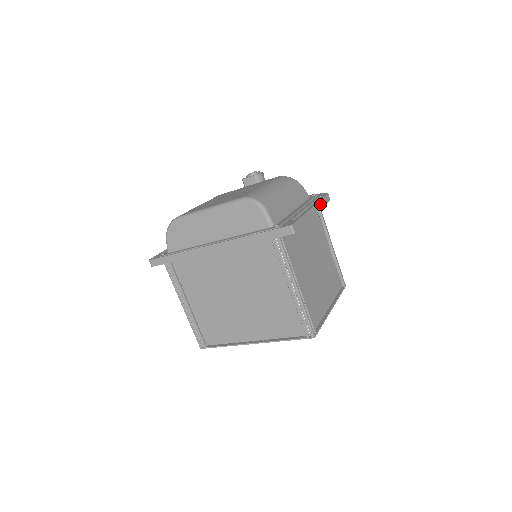
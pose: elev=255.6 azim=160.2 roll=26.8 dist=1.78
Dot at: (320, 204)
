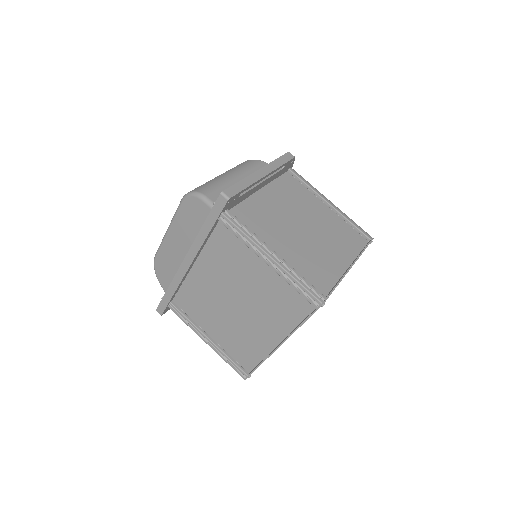
Dot at: (275, 164)
